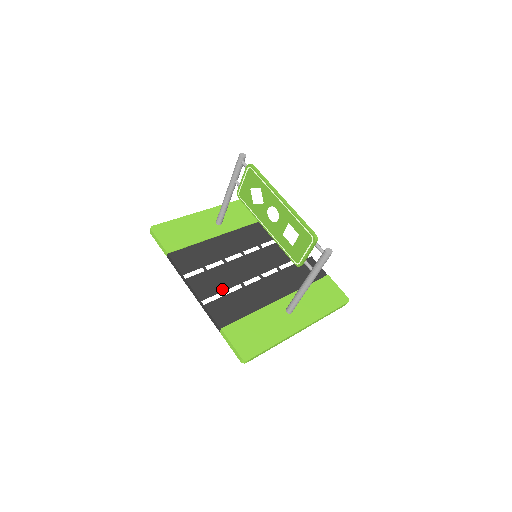
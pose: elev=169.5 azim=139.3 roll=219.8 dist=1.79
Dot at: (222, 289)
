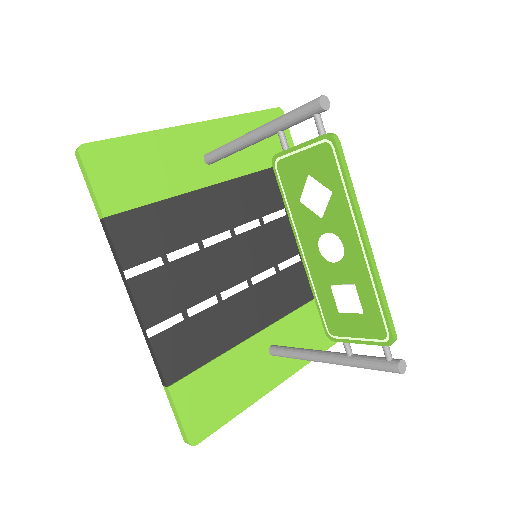
Dot at: (185, 305)
